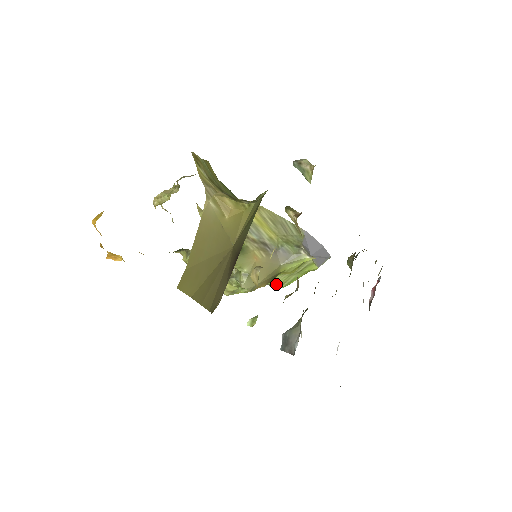
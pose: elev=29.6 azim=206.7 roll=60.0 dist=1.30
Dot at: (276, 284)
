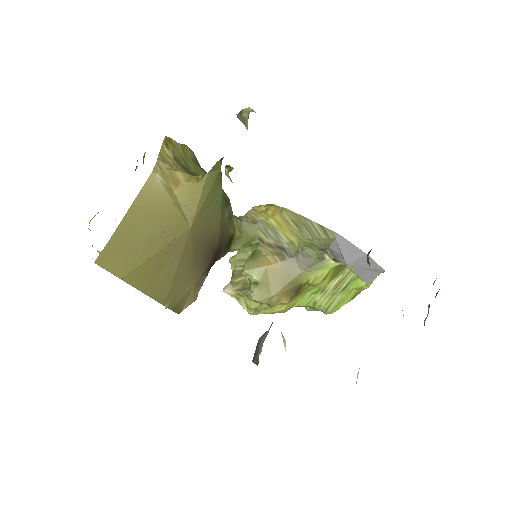
Dot at: (320, 307)
